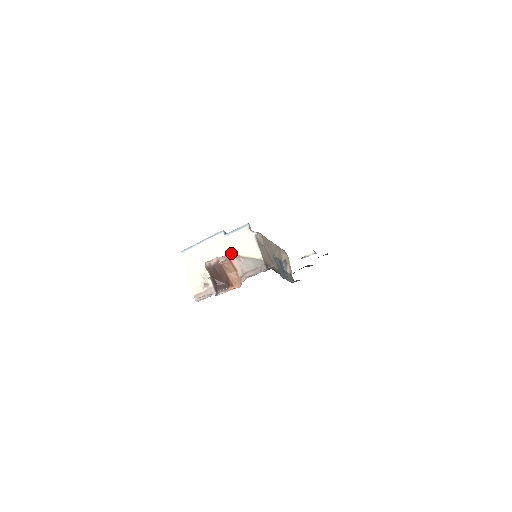
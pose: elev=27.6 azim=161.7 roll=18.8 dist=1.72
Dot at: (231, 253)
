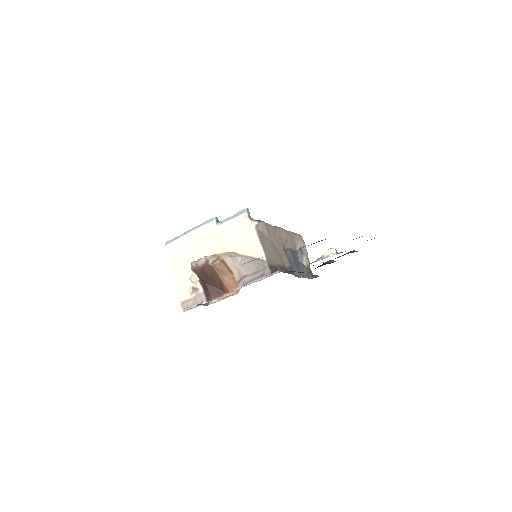
Dot at: (225, 249)
